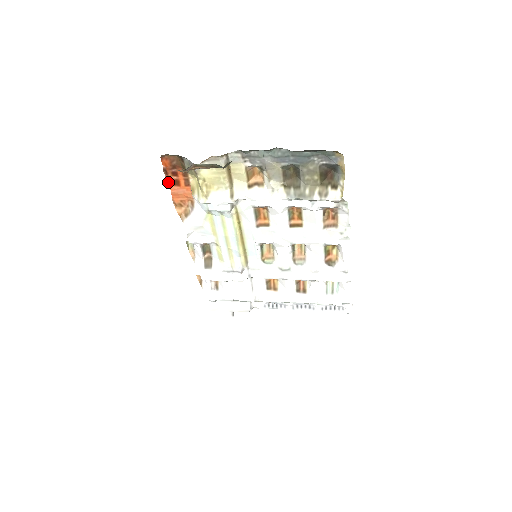
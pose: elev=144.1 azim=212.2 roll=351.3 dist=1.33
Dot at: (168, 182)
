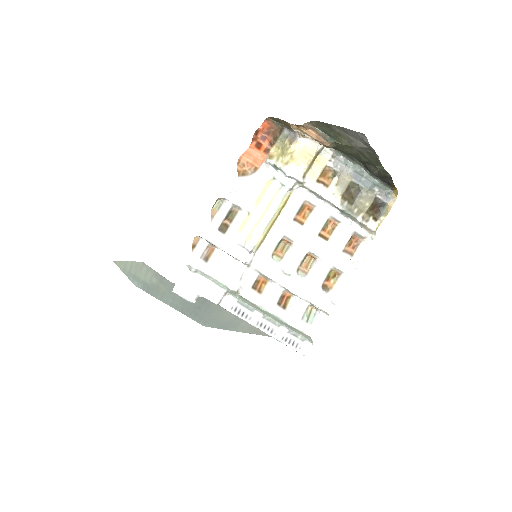
Dot at: (253, 140)
